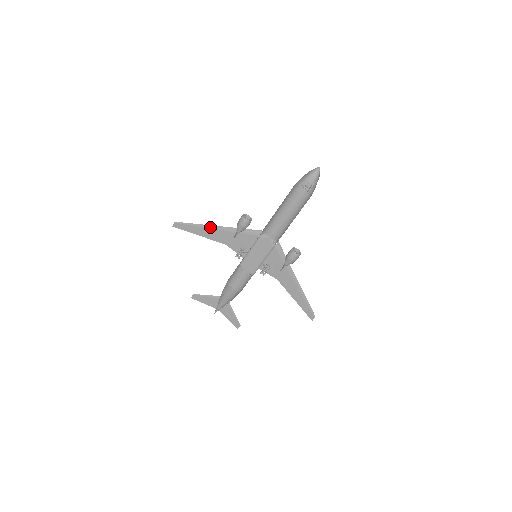
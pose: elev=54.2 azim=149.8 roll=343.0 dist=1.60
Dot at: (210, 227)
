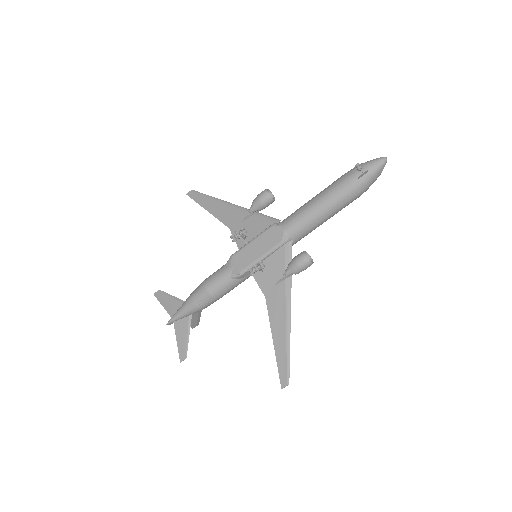
Dot at: (224, 202)
